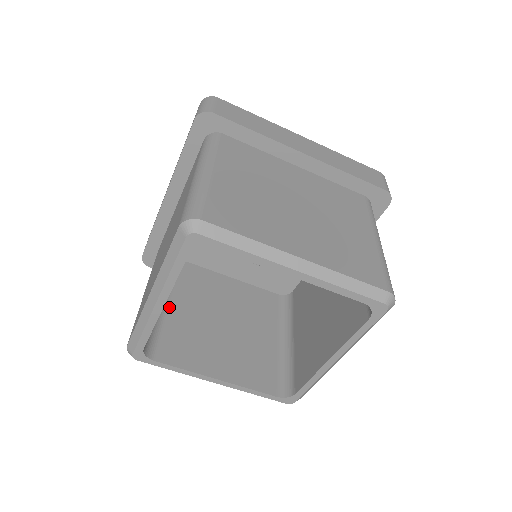
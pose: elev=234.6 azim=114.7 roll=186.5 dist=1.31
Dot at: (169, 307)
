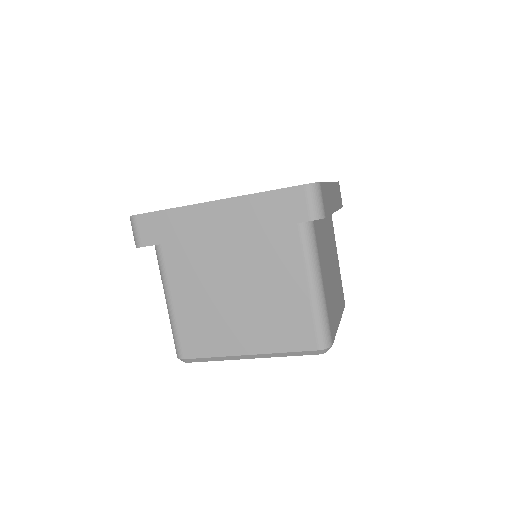
Dot at: occluded
